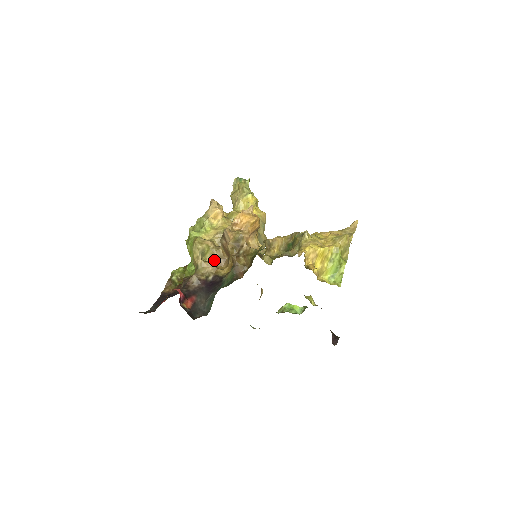
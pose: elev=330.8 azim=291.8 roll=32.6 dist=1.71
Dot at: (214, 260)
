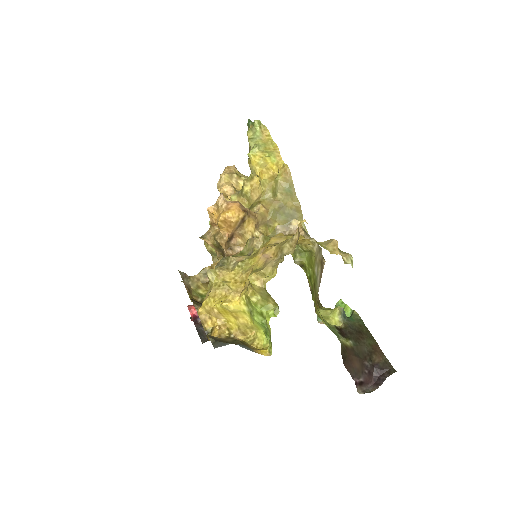
Dot at: occluded
